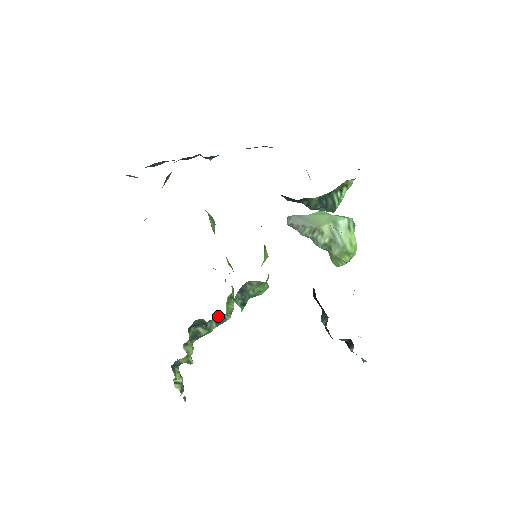
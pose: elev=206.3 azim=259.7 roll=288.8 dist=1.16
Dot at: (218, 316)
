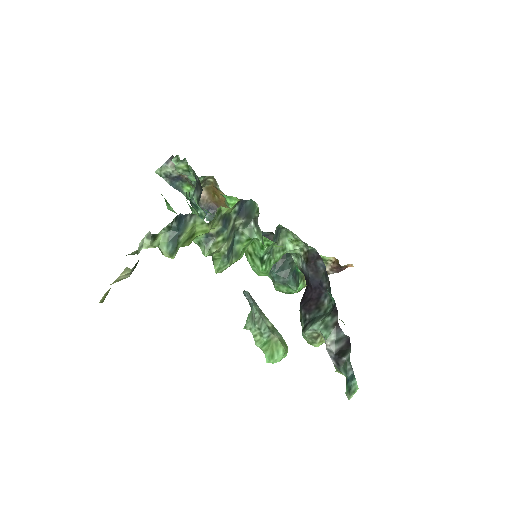
Dot at: (233, 244)
